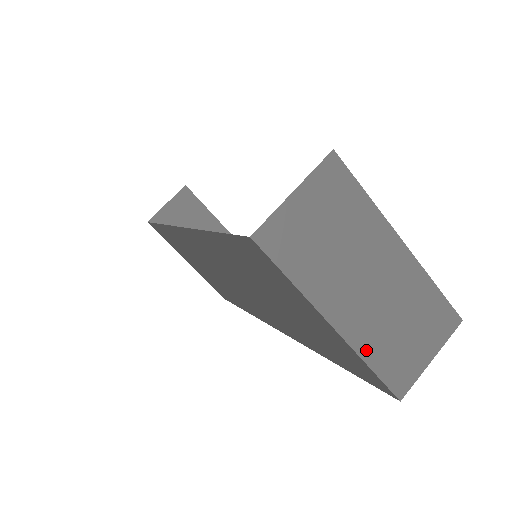
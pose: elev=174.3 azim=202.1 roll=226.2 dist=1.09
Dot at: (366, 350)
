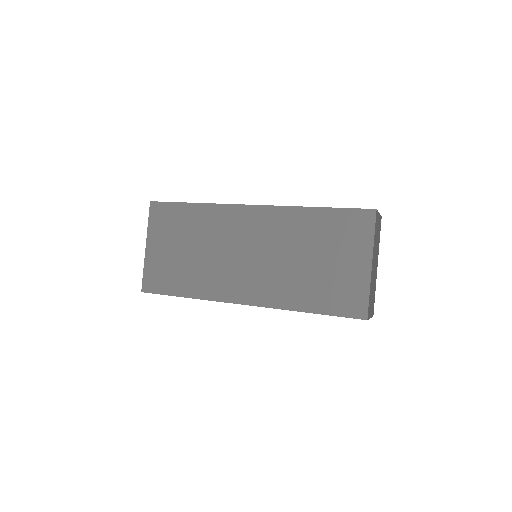
Dot at: (371, 286)
